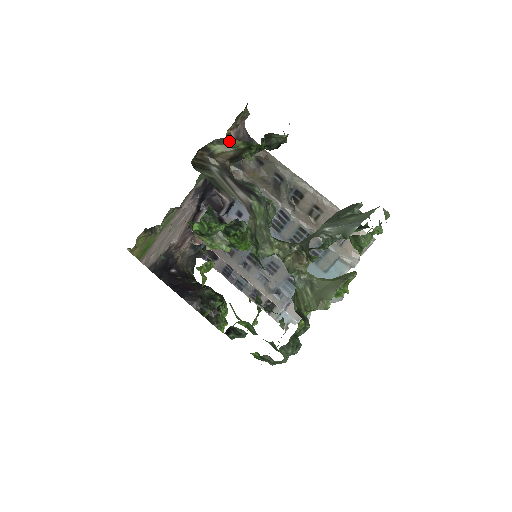
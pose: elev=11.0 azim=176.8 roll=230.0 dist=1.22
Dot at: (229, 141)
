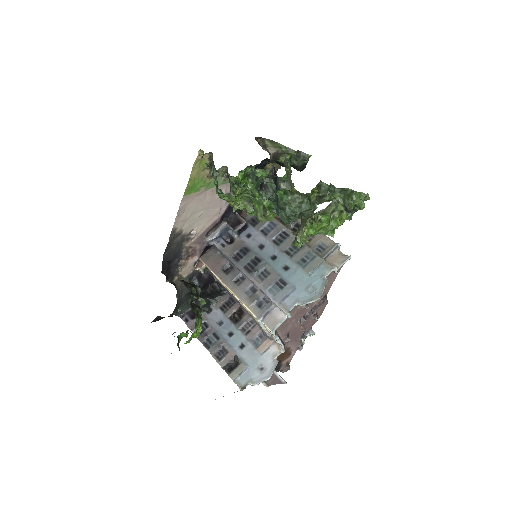
Dot at: (277, 144)
